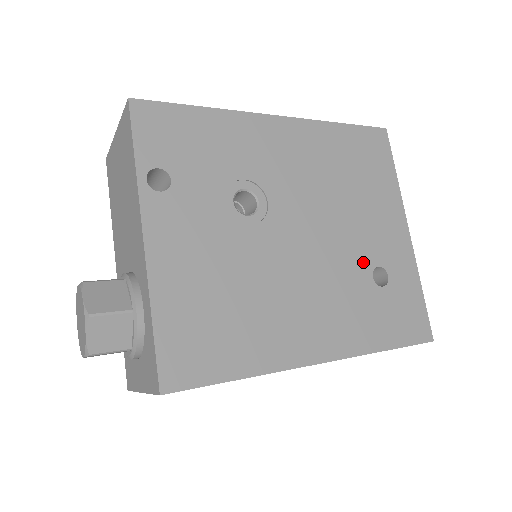
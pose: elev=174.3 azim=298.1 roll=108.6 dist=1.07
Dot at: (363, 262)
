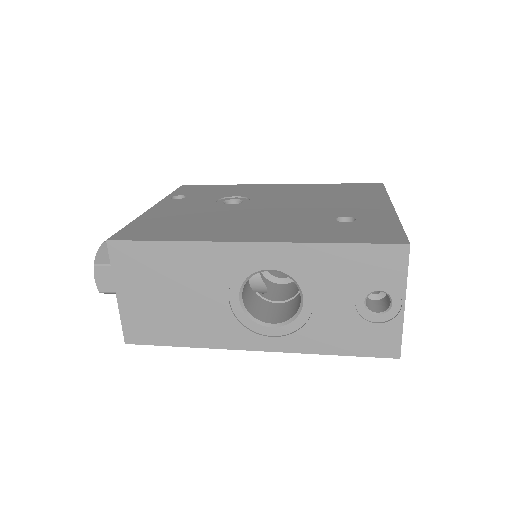
Dot at: (328, 215)
